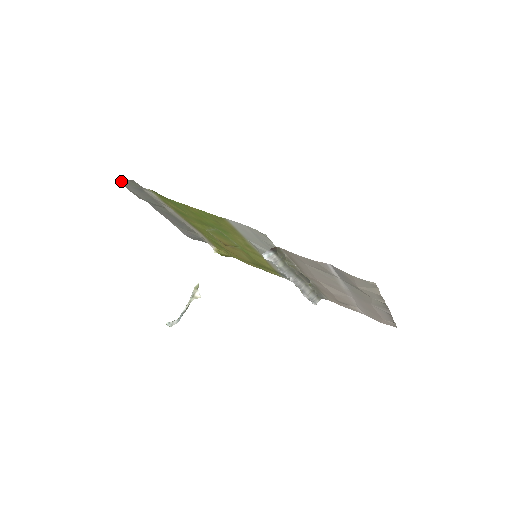
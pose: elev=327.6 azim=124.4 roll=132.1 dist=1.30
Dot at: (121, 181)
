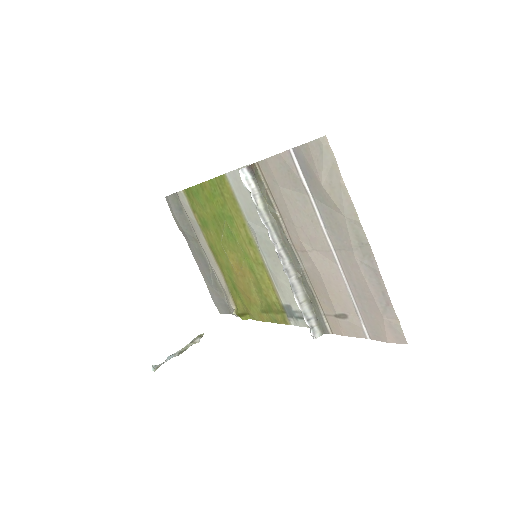
Dot at: (168, 200)
